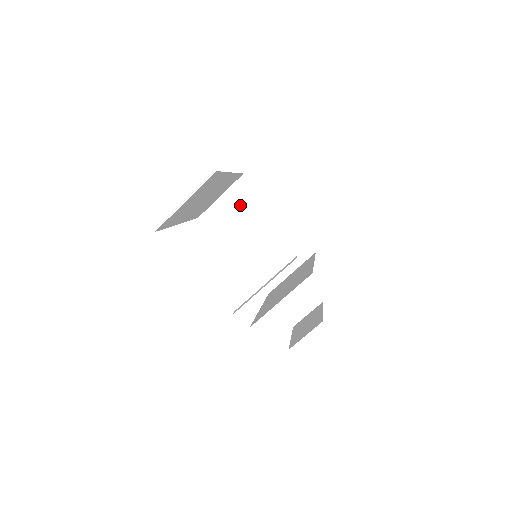
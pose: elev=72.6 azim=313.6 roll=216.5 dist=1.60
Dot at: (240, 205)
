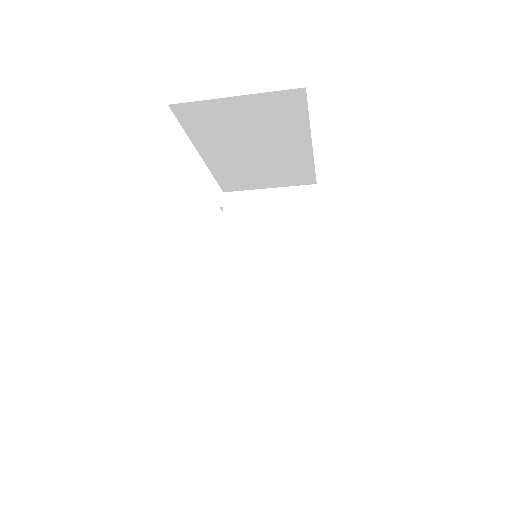
Dot at: (260, 118)
